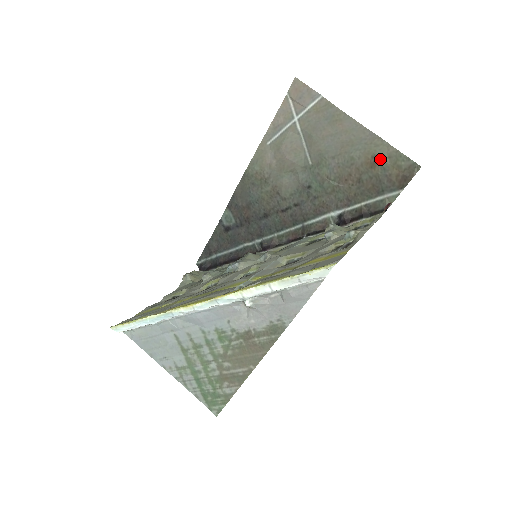
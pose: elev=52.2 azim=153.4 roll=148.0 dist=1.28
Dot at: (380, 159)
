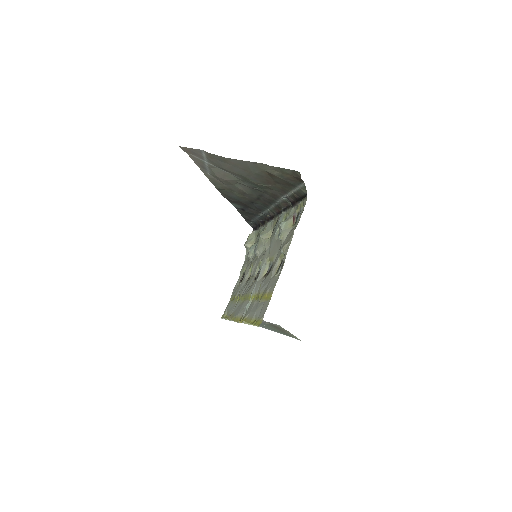
Dot at: (272, 174)
